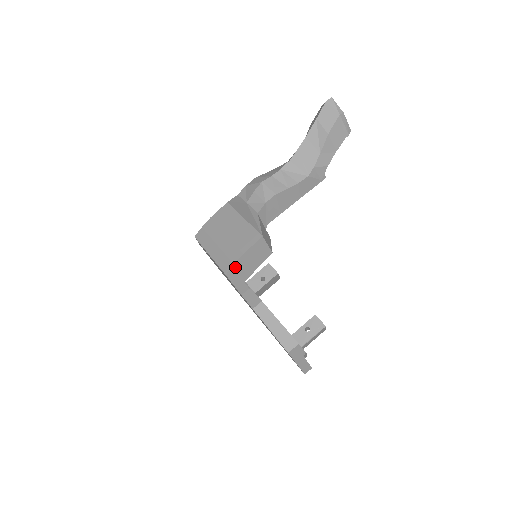
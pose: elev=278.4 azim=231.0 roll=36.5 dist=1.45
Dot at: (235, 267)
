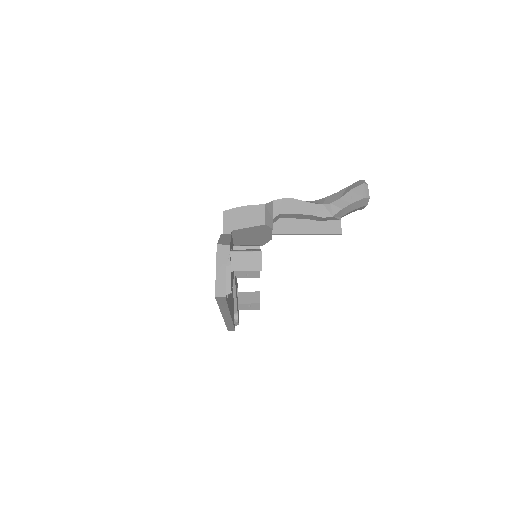
Dot at: (233, 211)
